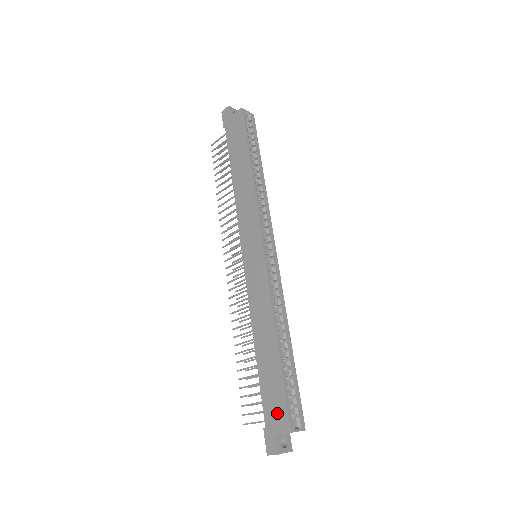
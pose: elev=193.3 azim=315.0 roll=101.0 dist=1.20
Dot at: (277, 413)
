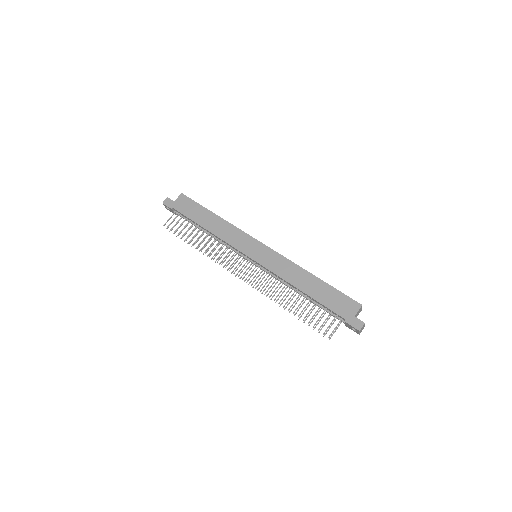
Dot at: (346, 305)
